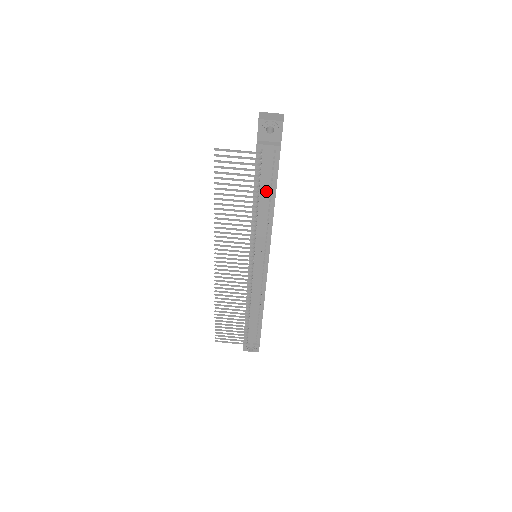
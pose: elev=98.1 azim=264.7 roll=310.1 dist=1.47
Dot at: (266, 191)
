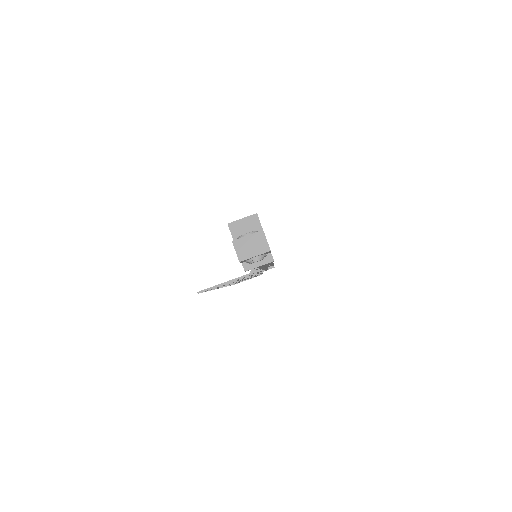
Dot at: occluded
